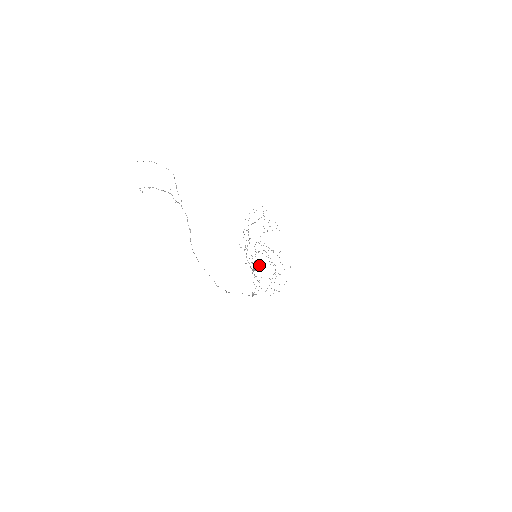
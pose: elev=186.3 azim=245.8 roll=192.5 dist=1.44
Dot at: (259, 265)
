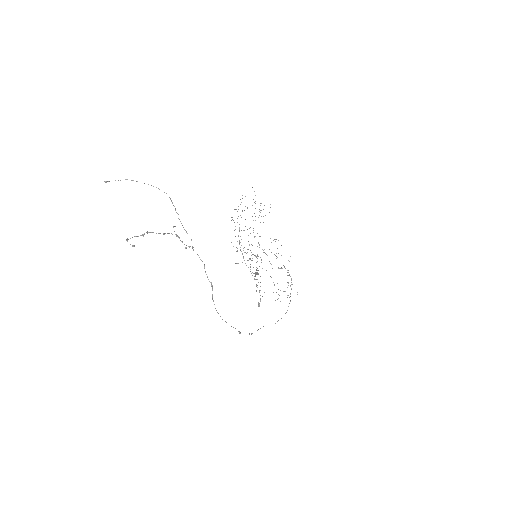
Dot at: occluded
